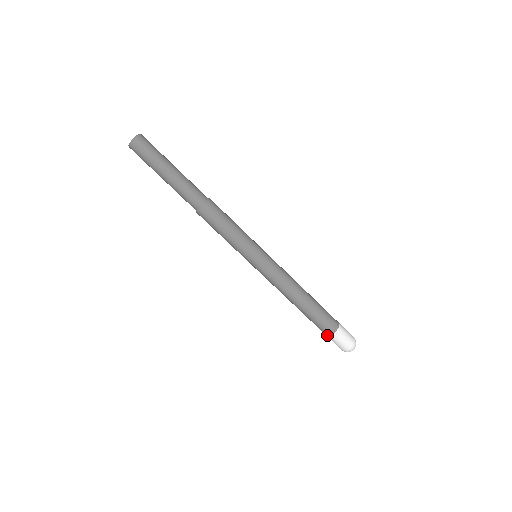
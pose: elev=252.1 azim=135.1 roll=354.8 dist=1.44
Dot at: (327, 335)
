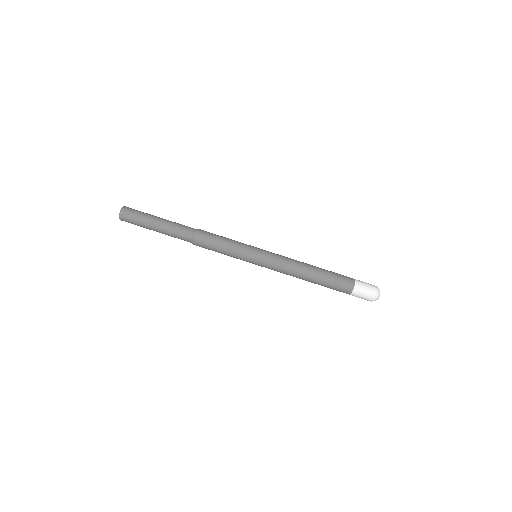
Dot at: (349, 293)
